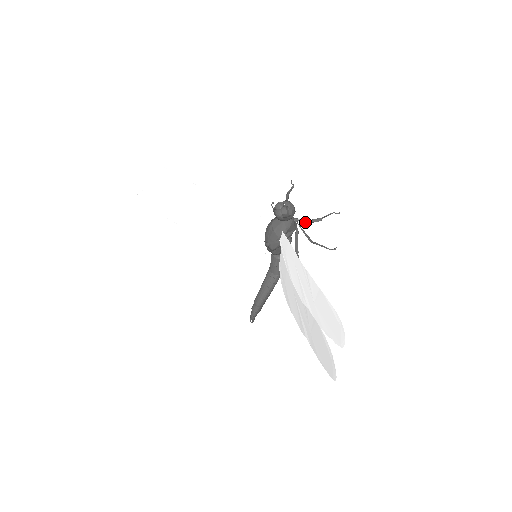
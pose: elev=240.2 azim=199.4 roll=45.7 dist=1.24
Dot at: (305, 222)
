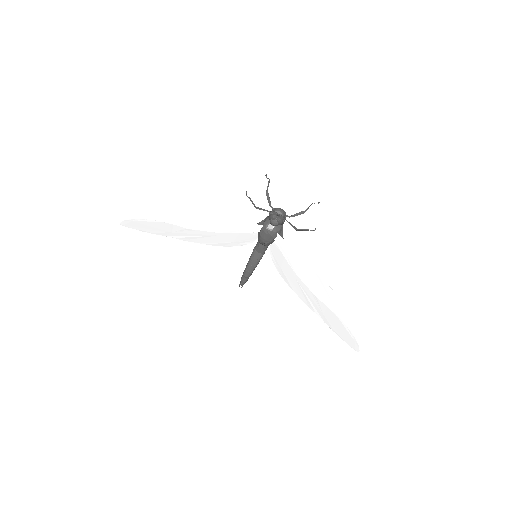
Dot at: occluded
